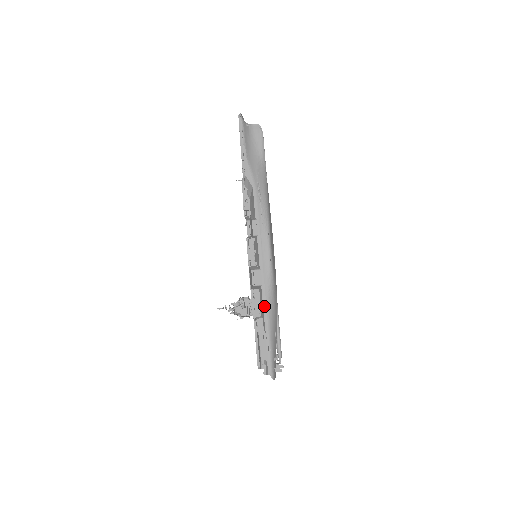
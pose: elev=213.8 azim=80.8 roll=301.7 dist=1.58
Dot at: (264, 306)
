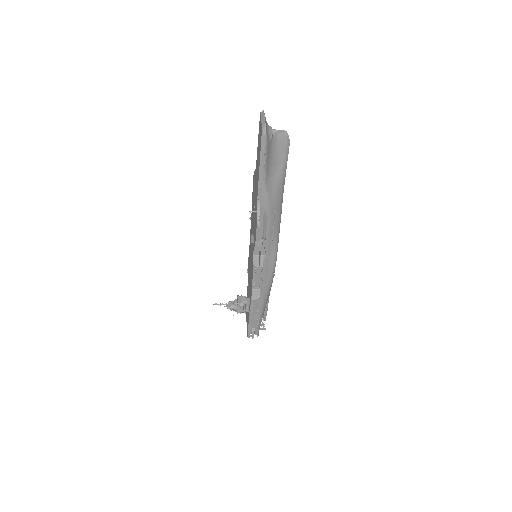
Dot at: (260, 302)
